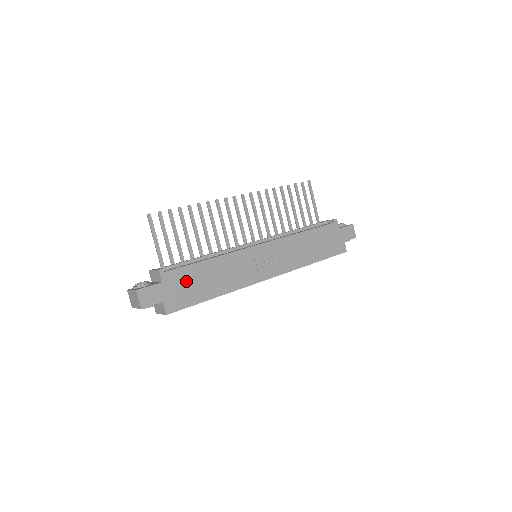
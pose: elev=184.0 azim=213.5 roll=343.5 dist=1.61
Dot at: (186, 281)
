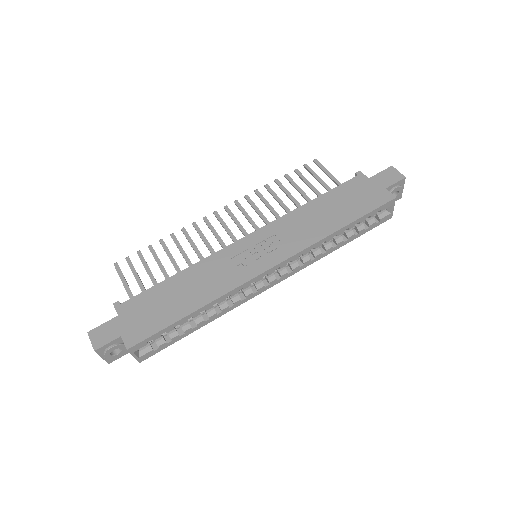
Dot at: (149, 306)
